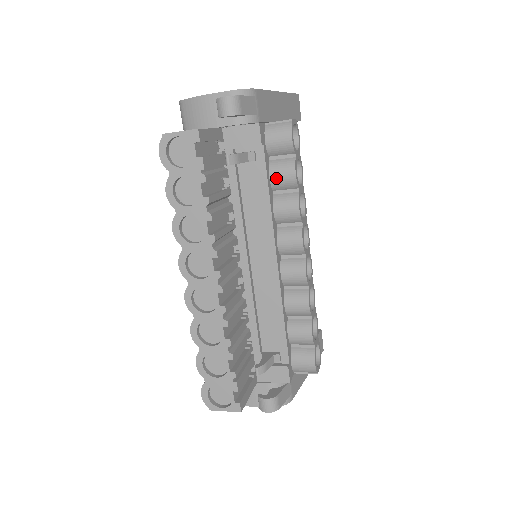
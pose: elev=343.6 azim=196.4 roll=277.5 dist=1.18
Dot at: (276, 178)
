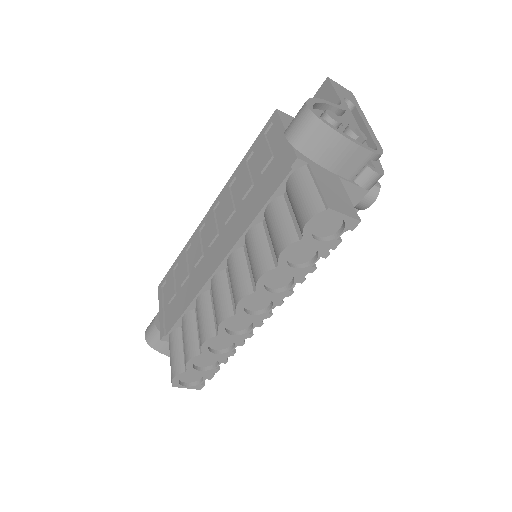
Dot at: occluded
